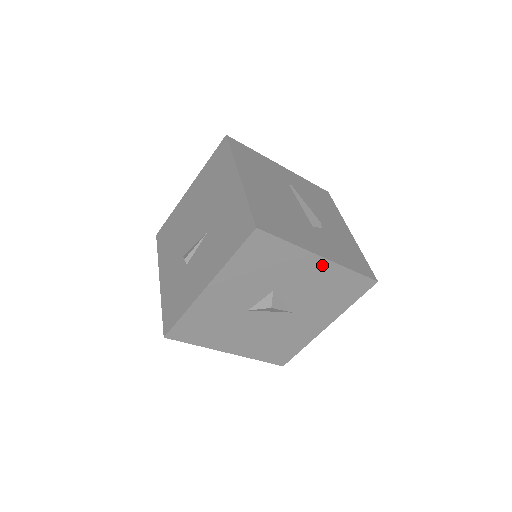
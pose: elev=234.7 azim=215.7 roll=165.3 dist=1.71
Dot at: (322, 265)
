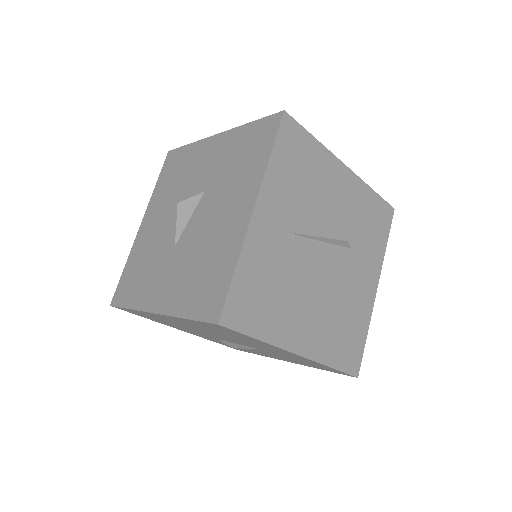
Dot at: occluded
